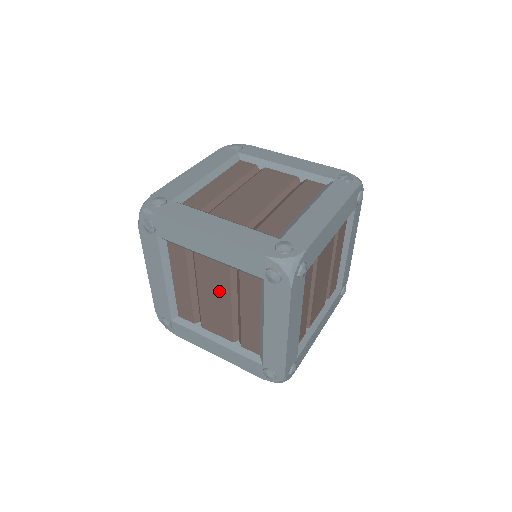
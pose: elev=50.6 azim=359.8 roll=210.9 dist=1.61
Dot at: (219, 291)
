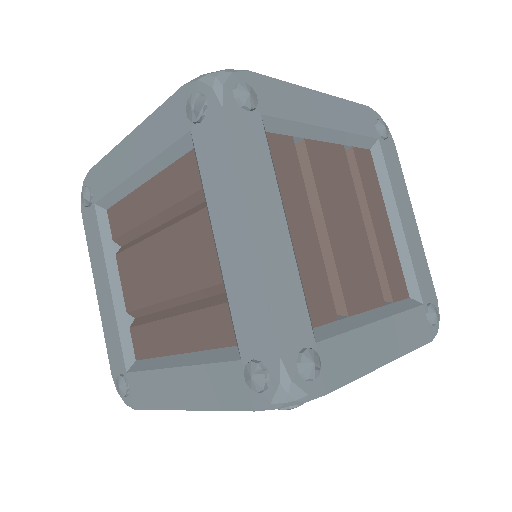
Dot at: occluded
